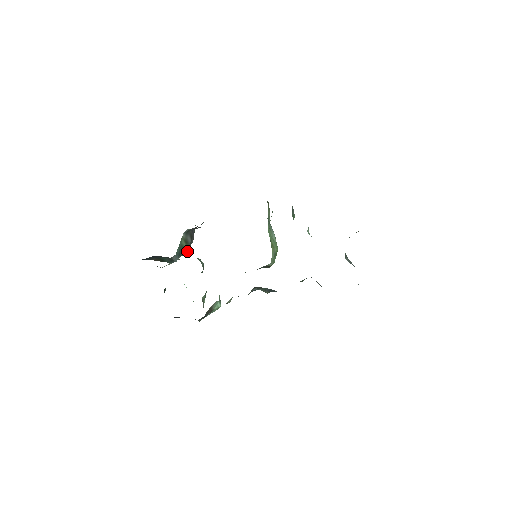
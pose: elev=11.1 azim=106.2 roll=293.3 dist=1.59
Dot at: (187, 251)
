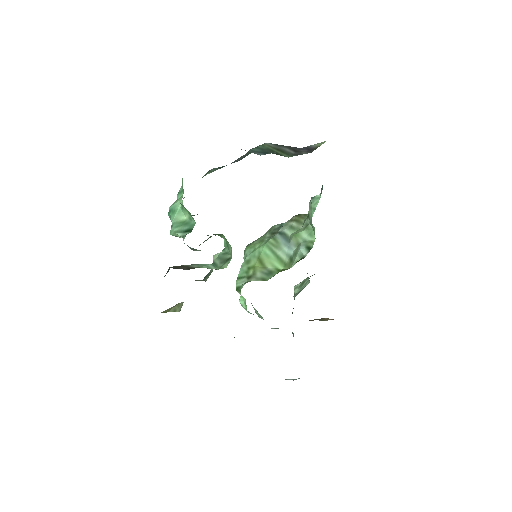
Dot at: (288, 156)
